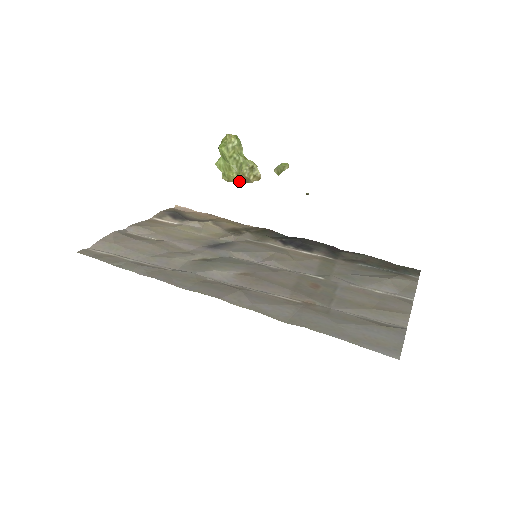
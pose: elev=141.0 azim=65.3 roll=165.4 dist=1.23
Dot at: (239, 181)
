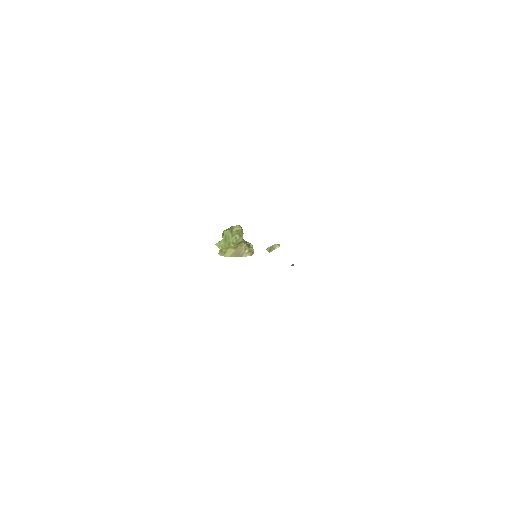
Dot at: (234, 255)
